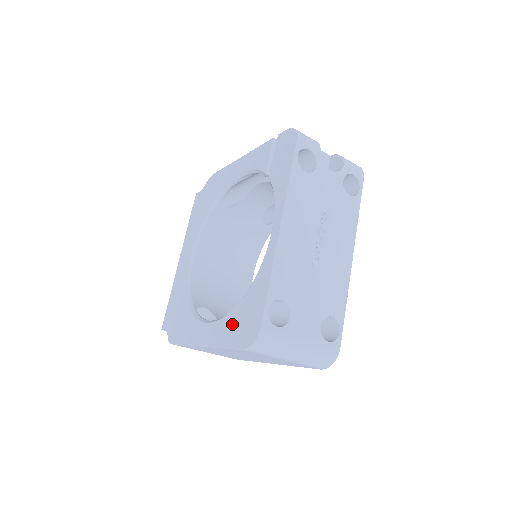
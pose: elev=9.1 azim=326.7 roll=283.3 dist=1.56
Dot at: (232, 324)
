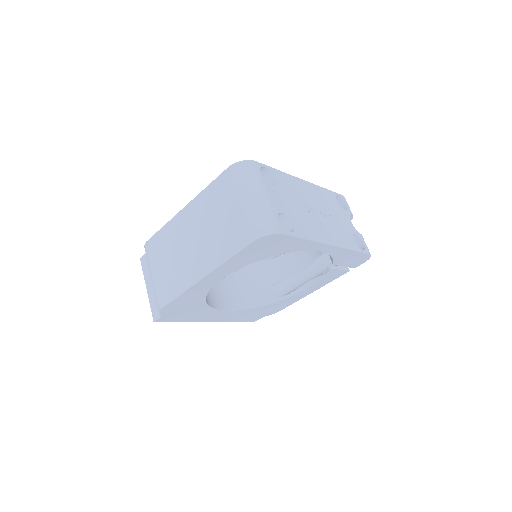
Dot at: occluded
